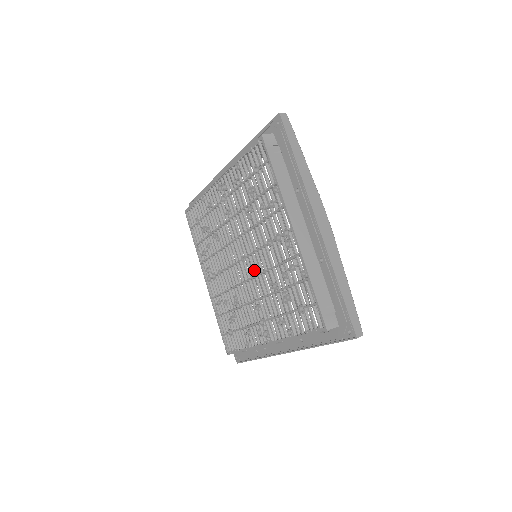
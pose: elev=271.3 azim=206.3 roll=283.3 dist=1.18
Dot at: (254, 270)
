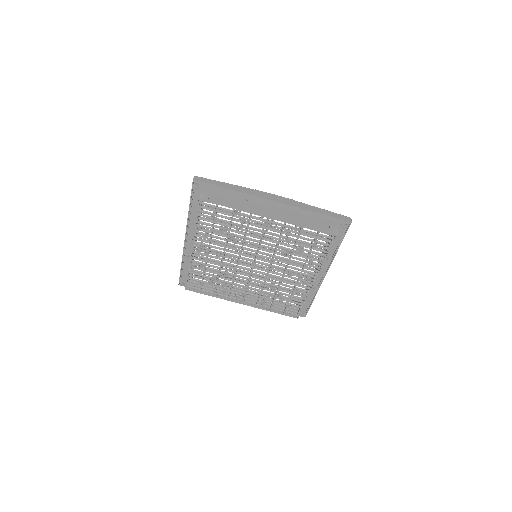
Dot at: (267, 261)
